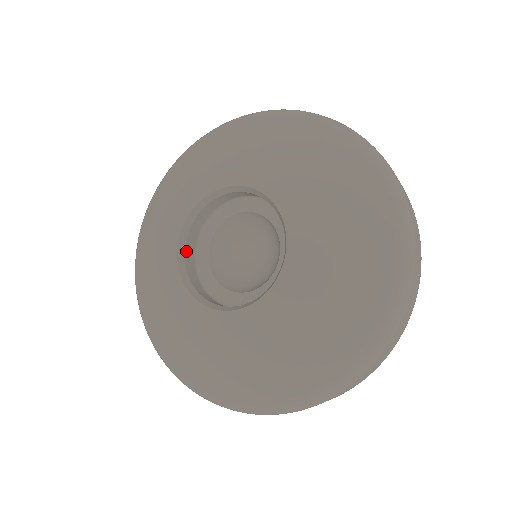
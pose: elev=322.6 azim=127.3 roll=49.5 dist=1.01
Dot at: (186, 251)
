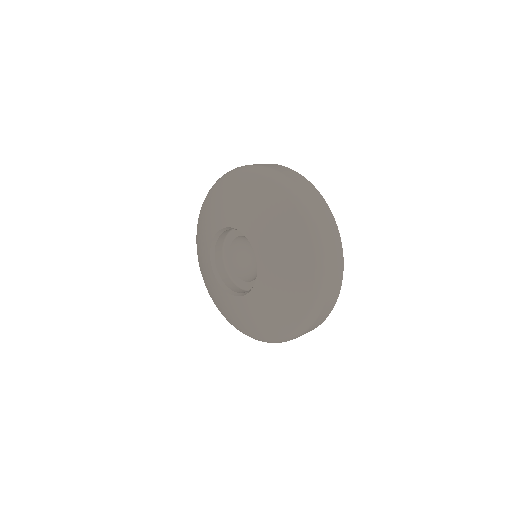
Dot at: (219, 238)
